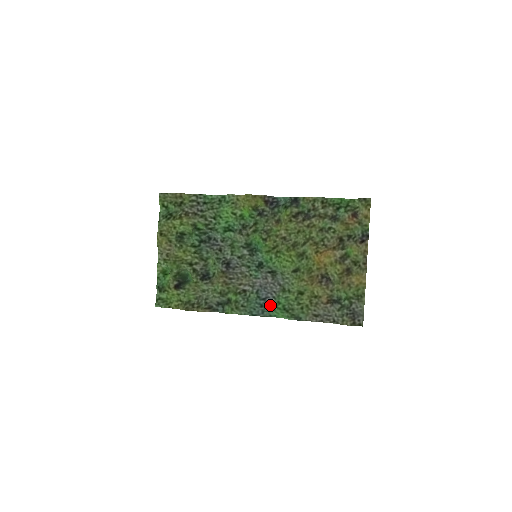
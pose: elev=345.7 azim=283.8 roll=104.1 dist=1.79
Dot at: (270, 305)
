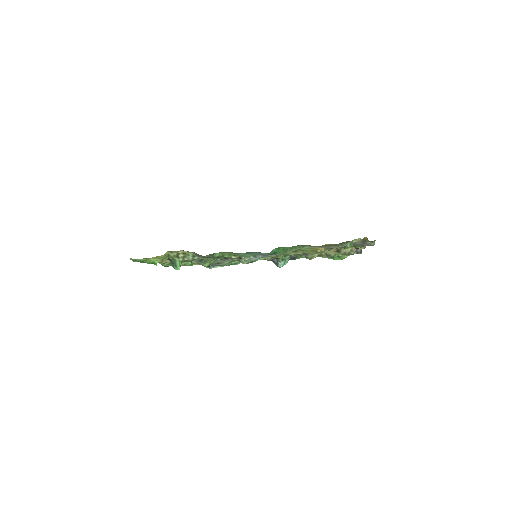
Dot at: occluded
